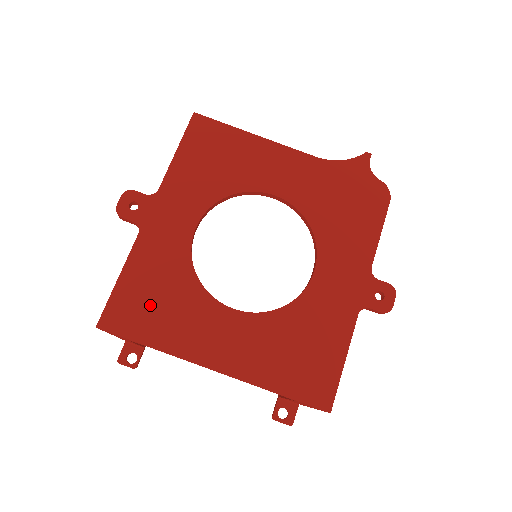
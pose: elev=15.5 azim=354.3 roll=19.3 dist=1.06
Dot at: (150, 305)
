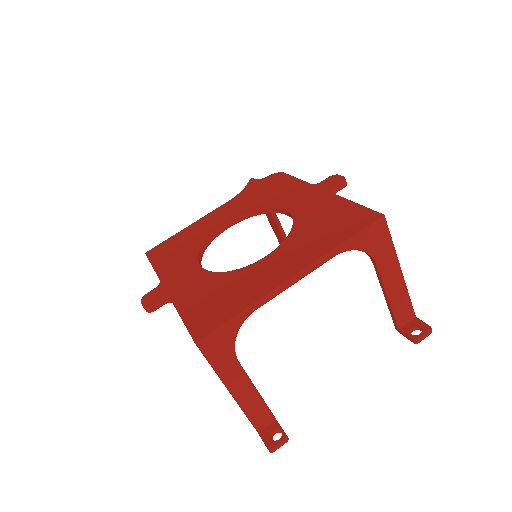
Dot at: (216, 304)
